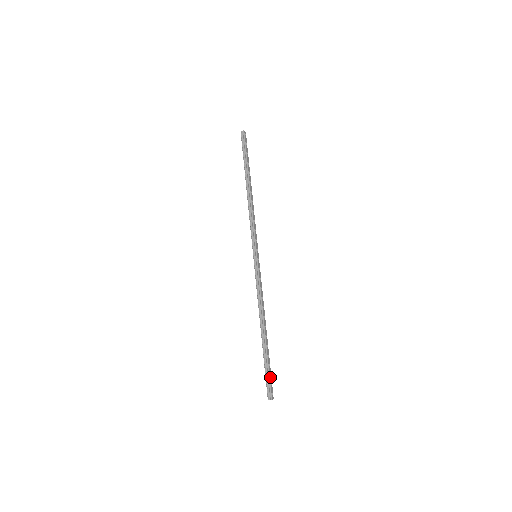
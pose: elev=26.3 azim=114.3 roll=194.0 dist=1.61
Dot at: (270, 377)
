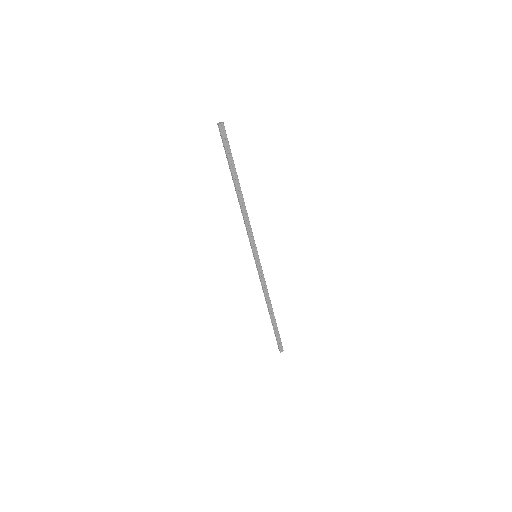
Dot at: (278, 340)
